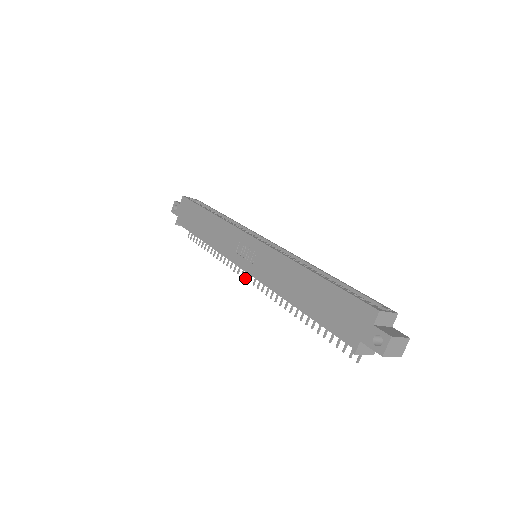
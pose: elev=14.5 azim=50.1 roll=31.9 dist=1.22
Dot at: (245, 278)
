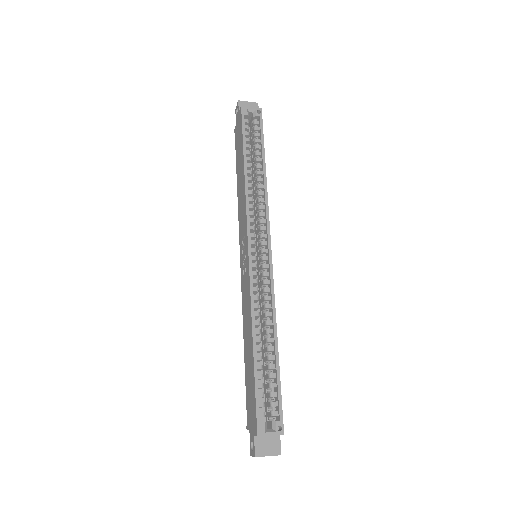
Dot at: occluded
